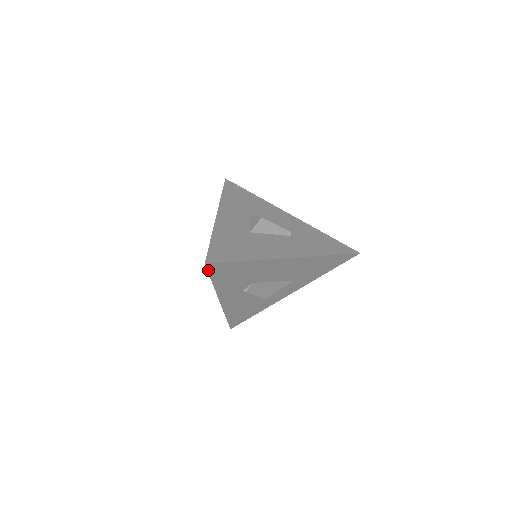
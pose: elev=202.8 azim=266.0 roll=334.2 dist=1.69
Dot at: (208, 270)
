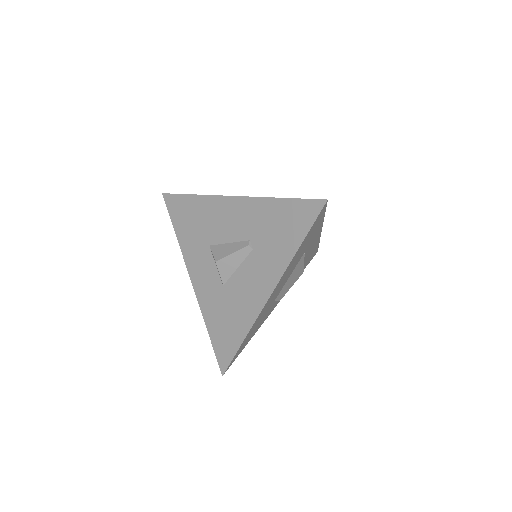
Dot at: (231, 364)
